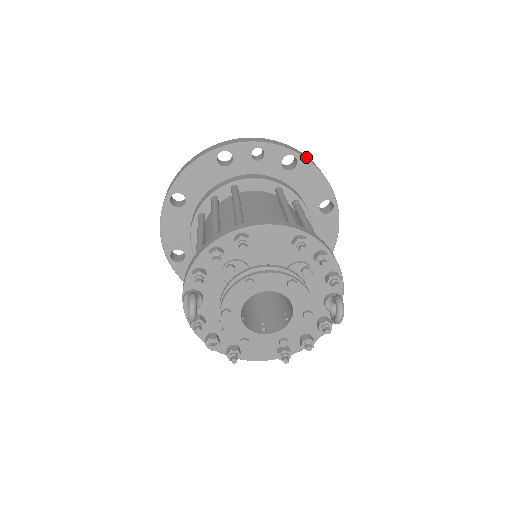
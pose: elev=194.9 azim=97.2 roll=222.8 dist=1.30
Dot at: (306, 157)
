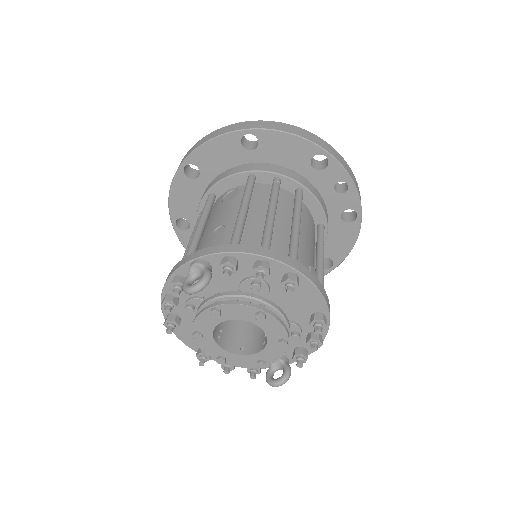
Dot at: occluded
